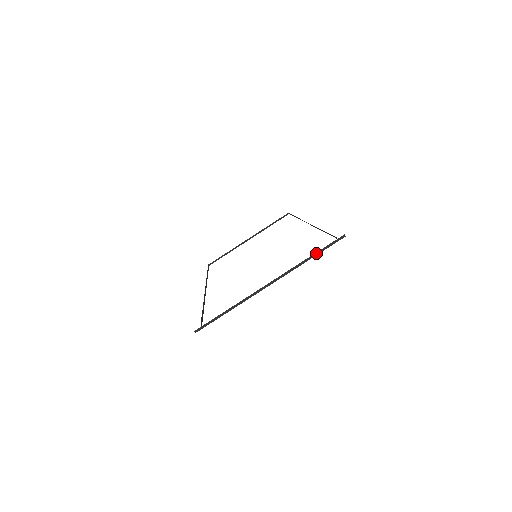
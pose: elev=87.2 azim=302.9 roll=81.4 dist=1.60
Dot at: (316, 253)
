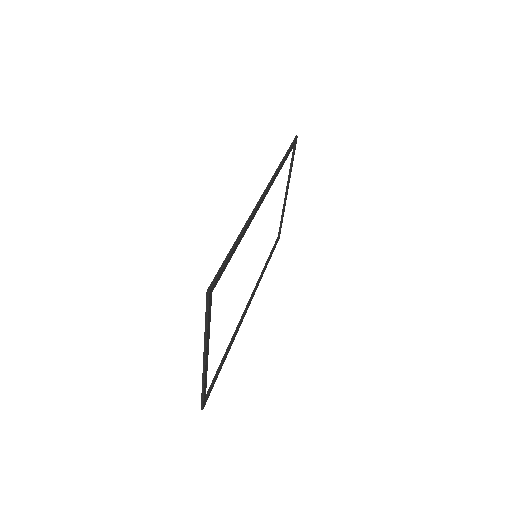
Dot at: (206, 319)
